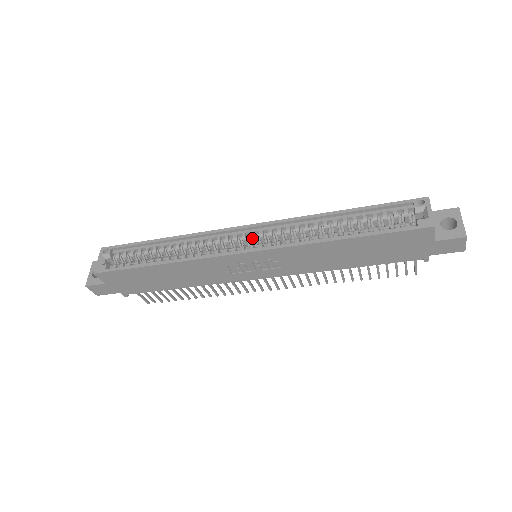
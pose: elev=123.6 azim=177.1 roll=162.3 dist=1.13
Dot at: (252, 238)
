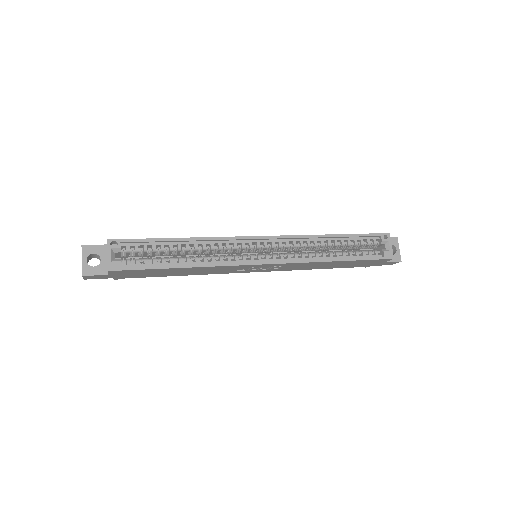
Dot at: (265, 248)
